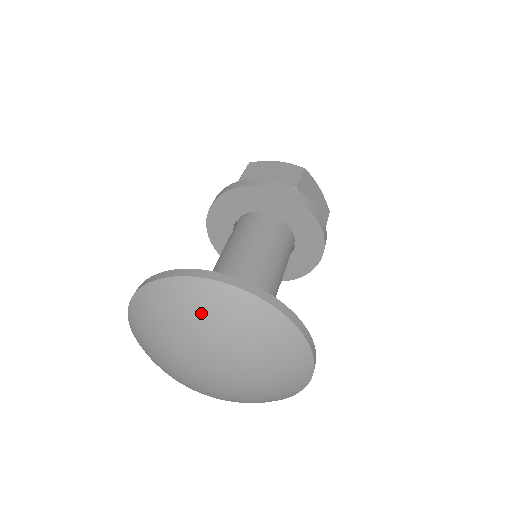
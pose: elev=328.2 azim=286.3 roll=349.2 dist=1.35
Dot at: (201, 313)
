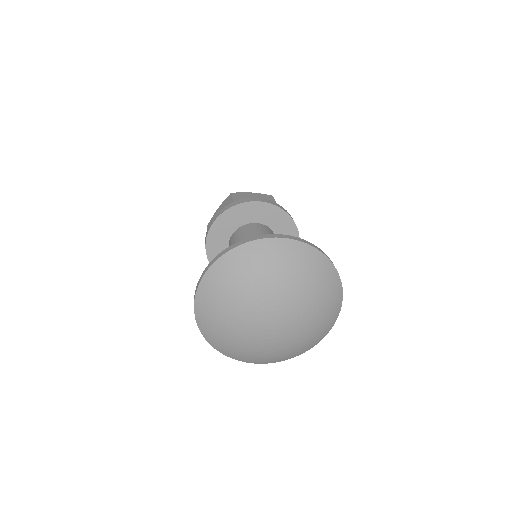
Dot at: (279, 264)
